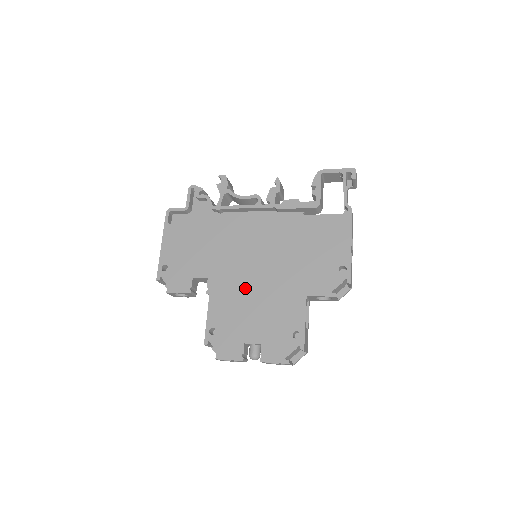
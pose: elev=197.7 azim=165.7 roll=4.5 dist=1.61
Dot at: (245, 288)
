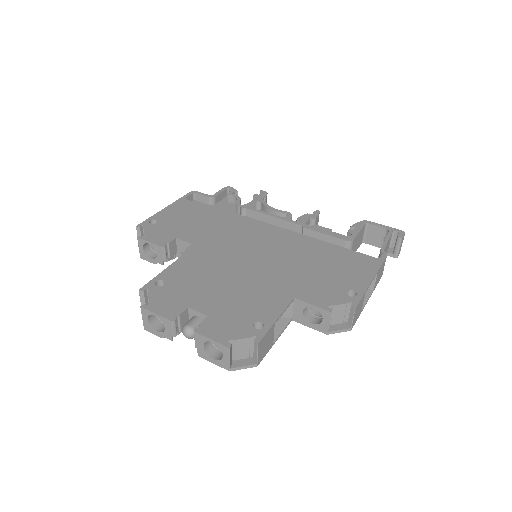
Dot at: (226, 265)
